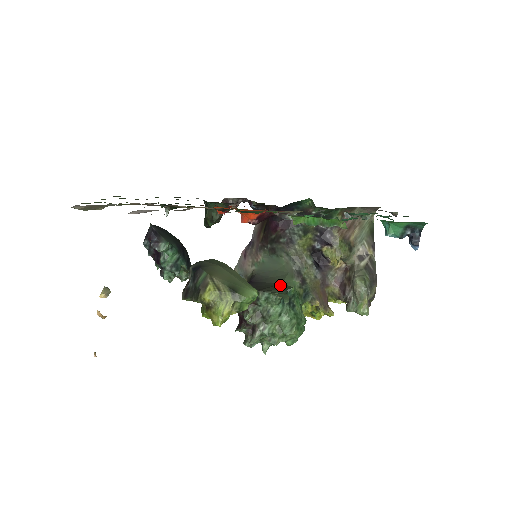
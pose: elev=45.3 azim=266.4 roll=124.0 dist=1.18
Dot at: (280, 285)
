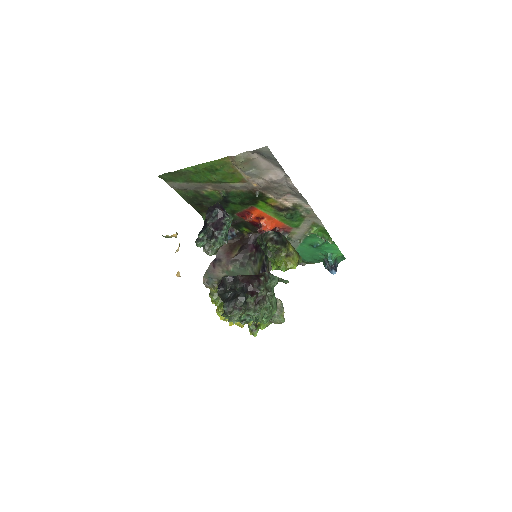
Dot at: occluded
